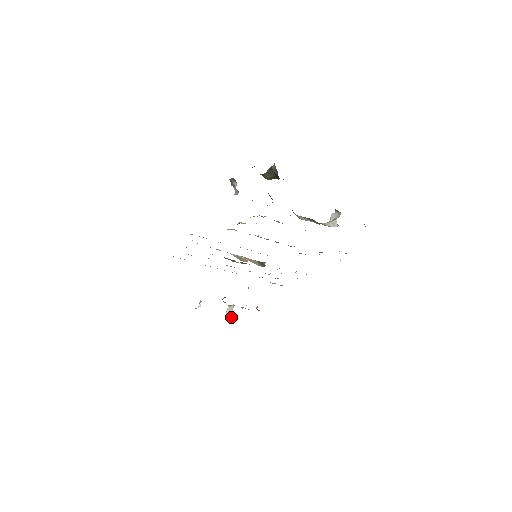
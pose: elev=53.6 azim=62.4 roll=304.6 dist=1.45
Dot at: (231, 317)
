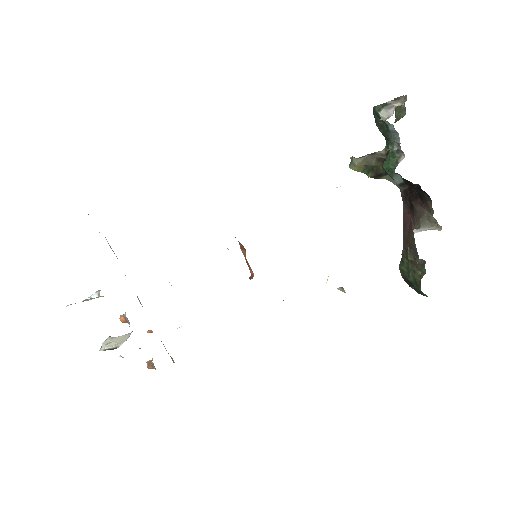
Dot at: (120, 345)
